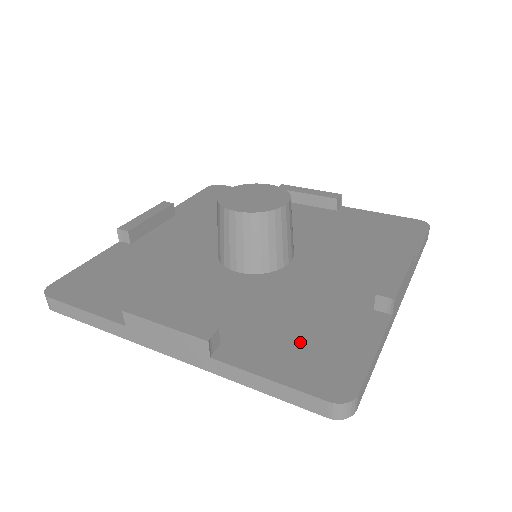
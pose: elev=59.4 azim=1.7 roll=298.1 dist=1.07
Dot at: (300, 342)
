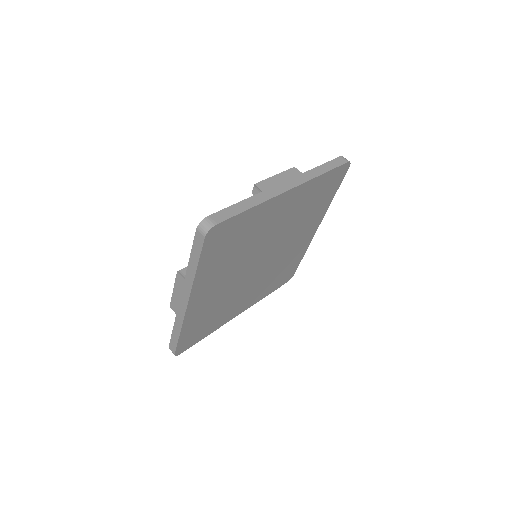
Dot at: occluded
